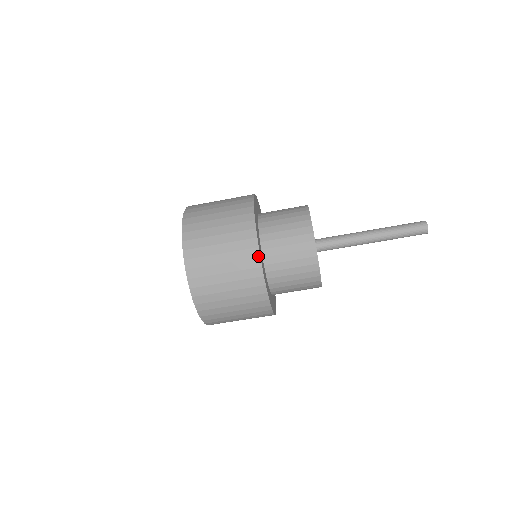
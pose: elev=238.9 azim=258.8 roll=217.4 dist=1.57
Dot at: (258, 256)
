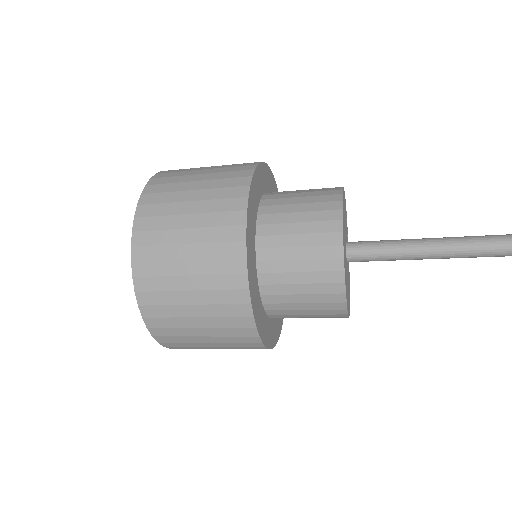
Dot at: (243, 239)
